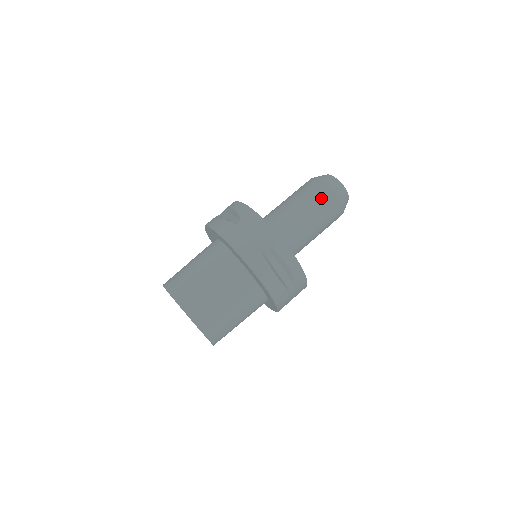
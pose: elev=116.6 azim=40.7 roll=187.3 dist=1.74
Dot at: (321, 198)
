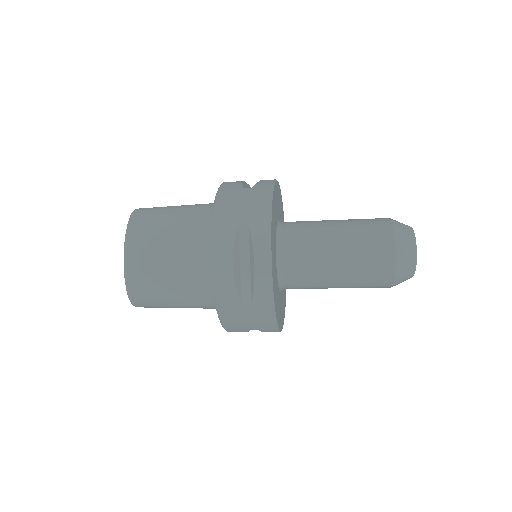
Dot at: (372, 237)
